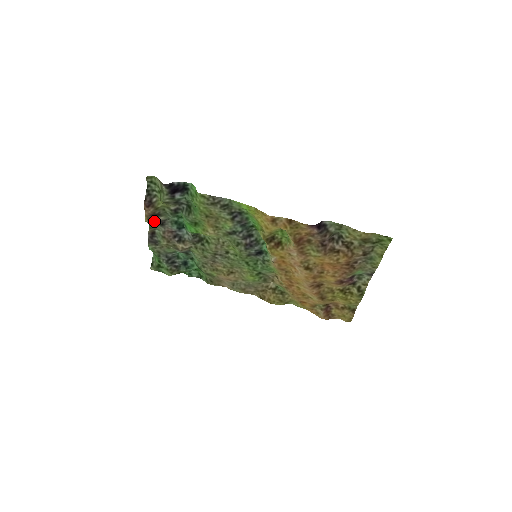
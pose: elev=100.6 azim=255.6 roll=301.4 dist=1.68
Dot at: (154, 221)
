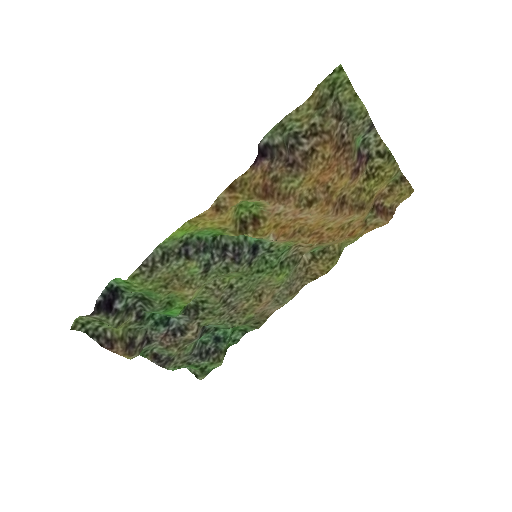
Dot at: (137, 349)
